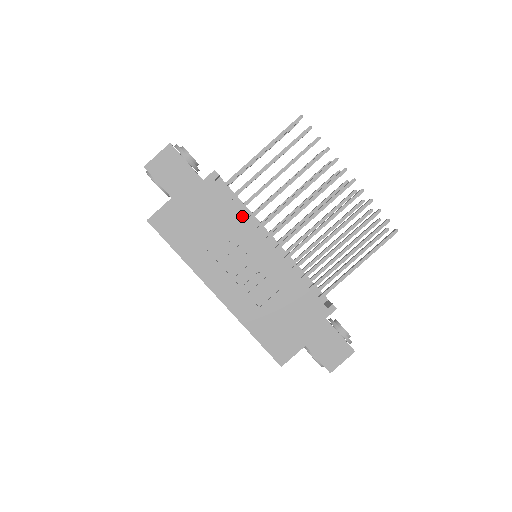
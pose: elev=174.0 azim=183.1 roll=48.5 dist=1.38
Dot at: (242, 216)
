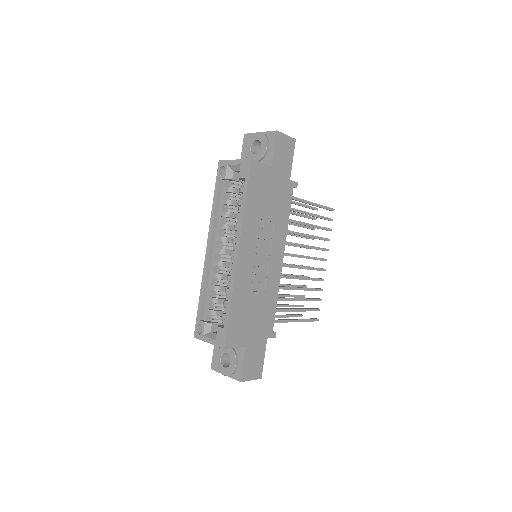
Dot at: (287, 224)
